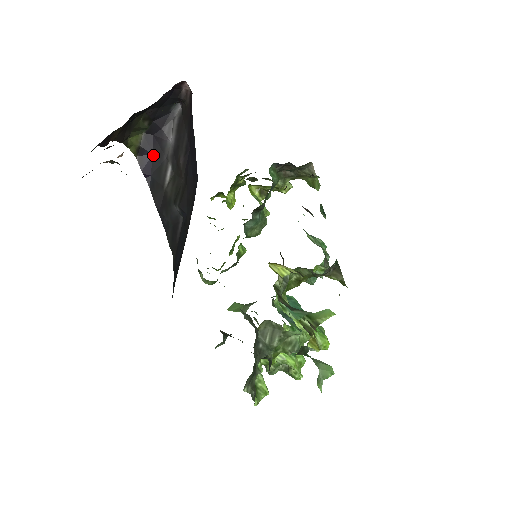
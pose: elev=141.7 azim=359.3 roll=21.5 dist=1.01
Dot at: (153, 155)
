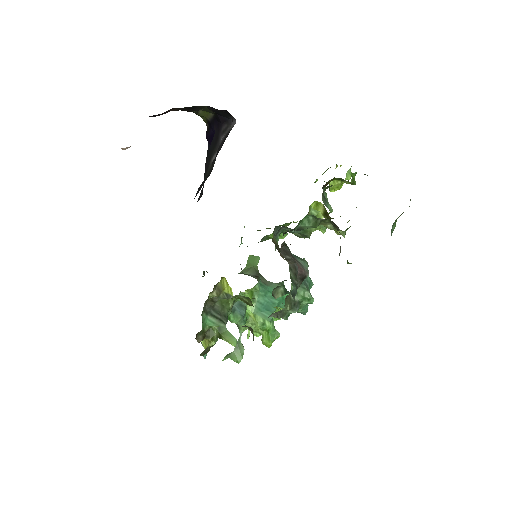
Dot at: (215, 134)
